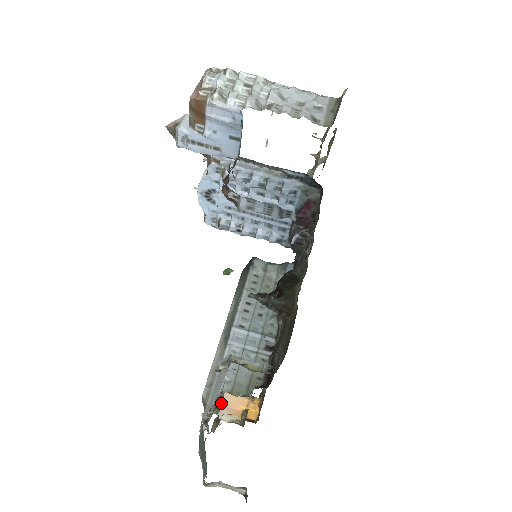
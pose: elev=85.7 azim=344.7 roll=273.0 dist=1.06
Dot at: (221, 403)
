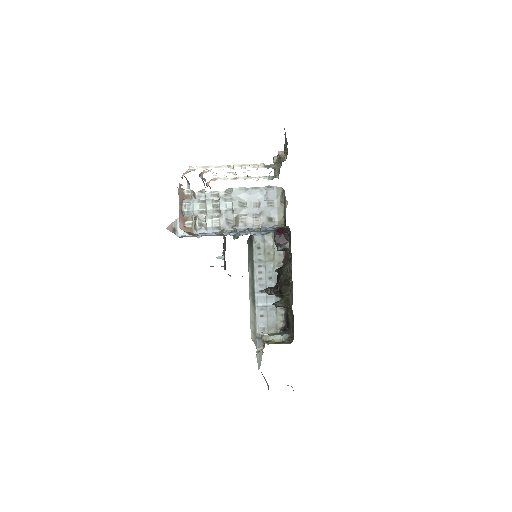
Dot at: (264, 345)
